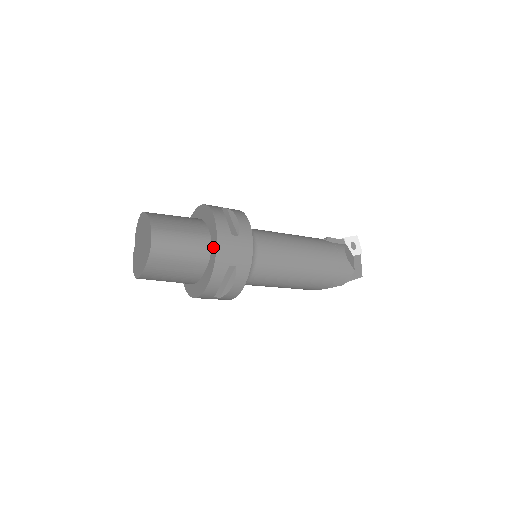
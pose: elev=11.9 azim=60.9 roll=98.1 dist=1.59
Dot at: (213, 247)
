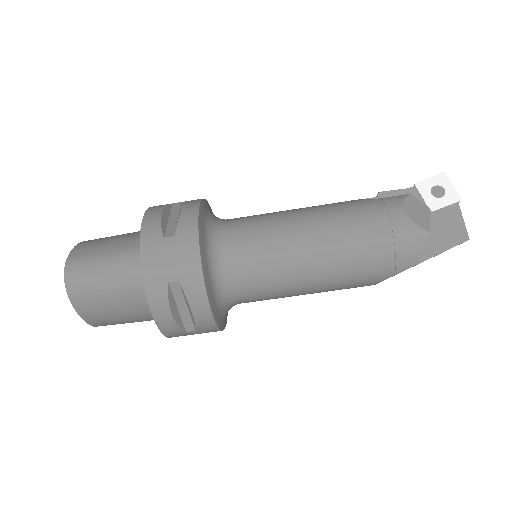
Dot at: occluded
